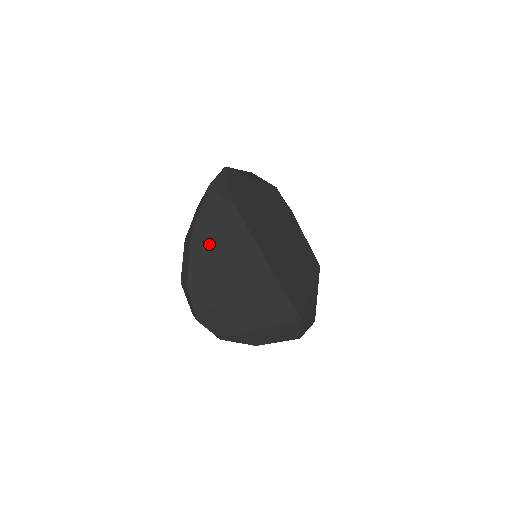
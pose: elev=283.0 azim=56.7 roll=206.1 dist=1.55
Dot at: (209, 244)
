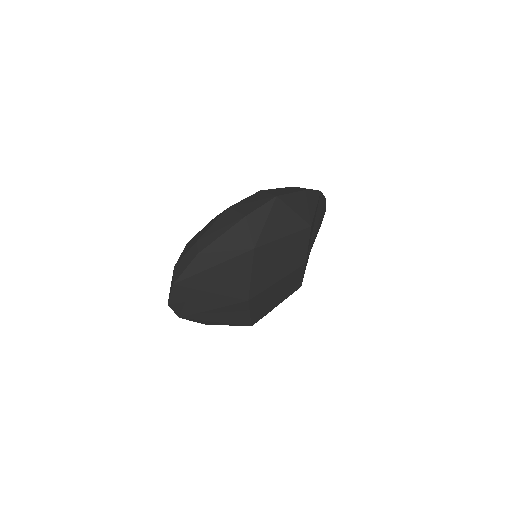
Dot at: (212, 265)
